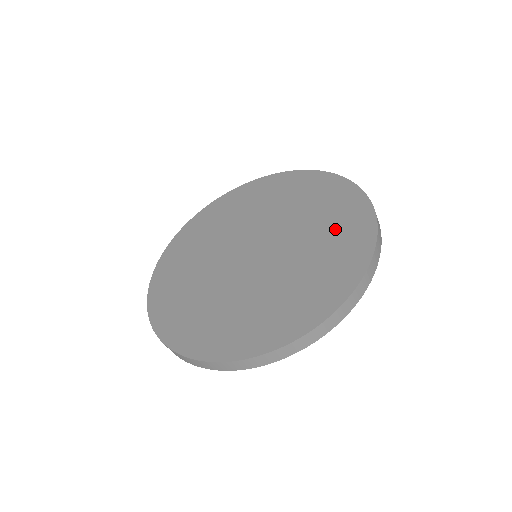
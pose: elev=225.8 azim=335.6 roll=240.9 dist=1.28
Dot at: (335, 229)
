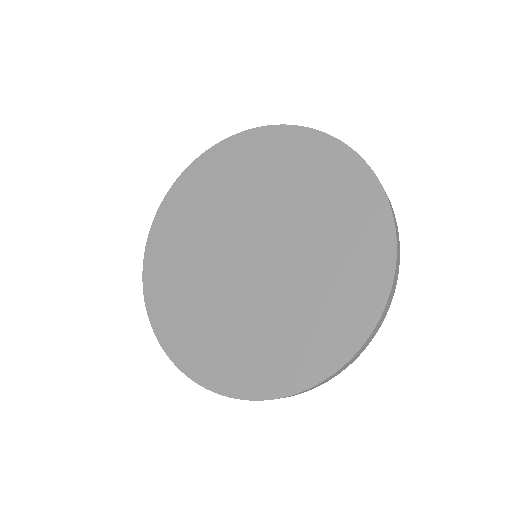
Dot at: (313, 177)
